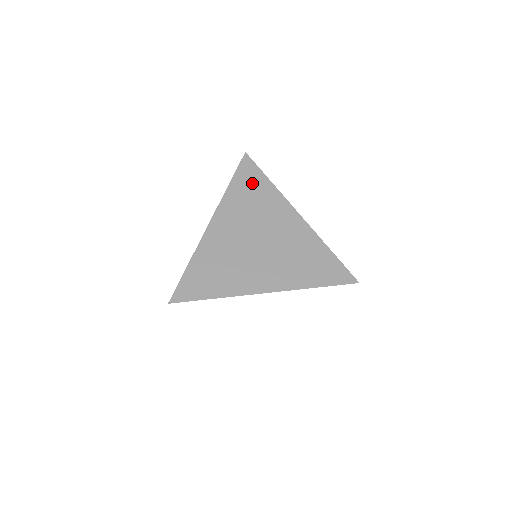
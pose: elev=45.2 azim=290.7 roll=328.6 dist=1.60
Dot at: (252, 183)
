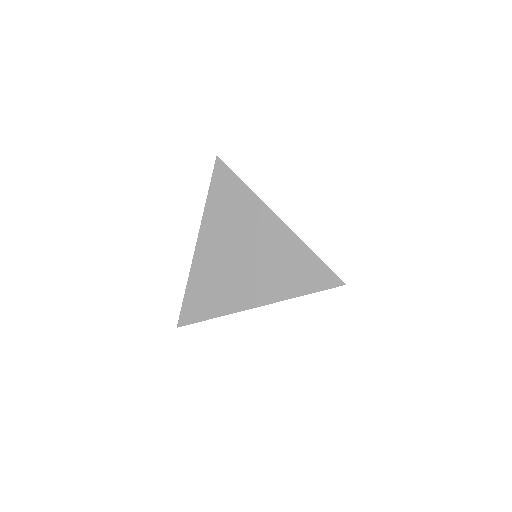
Dot at: occluded
